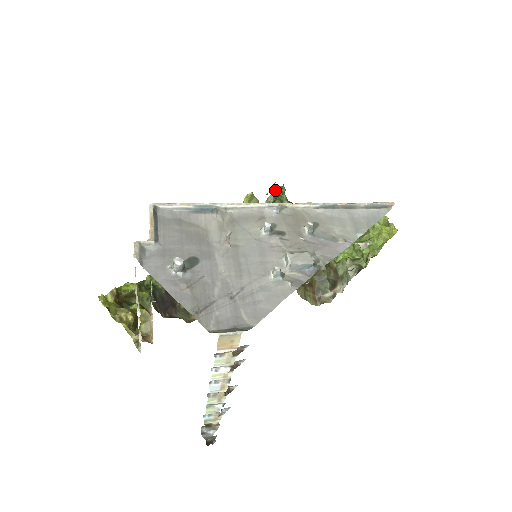
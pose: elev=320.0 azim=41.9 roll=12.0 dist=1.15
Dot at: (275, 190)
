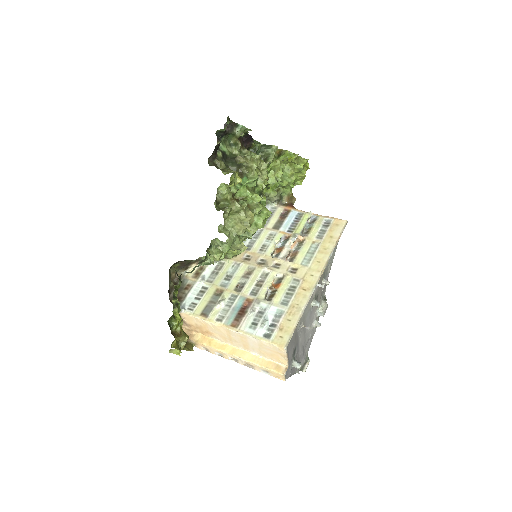
Dot at: occluded
